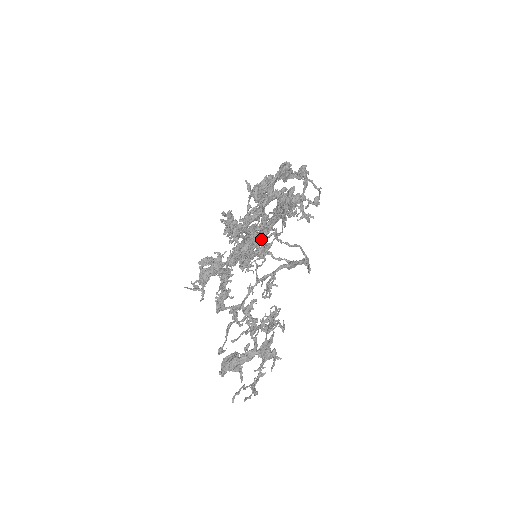
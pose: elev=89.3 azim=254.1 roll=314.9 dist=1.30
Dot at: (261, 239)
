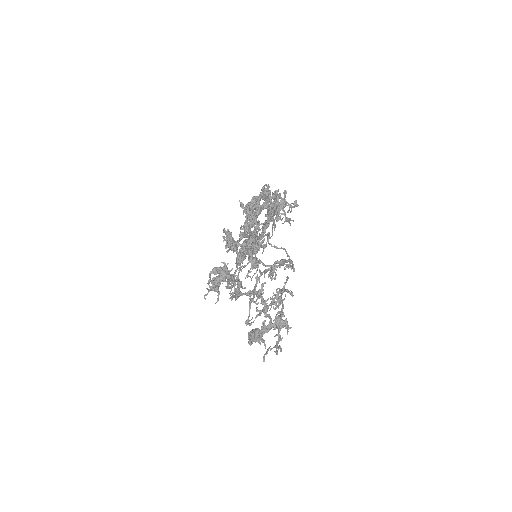
Dot at: (260, 238)
